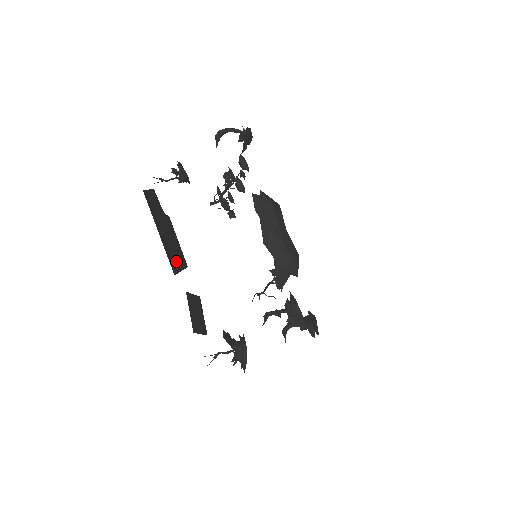
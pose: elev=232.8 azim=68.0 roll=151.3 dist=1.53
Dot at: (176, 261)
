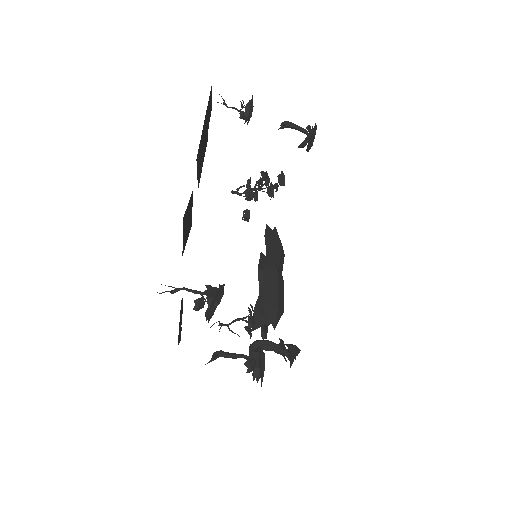
Dot at: (199, 162)
